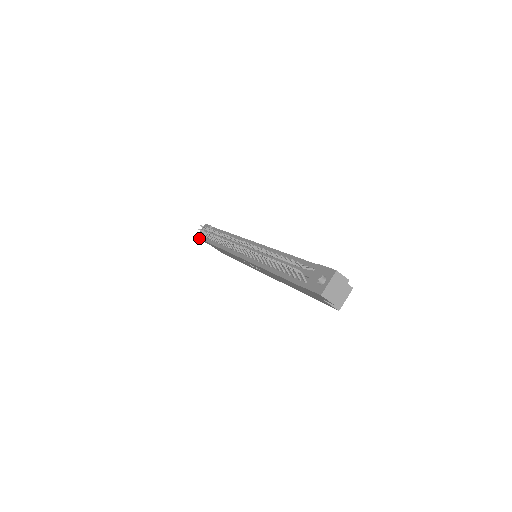
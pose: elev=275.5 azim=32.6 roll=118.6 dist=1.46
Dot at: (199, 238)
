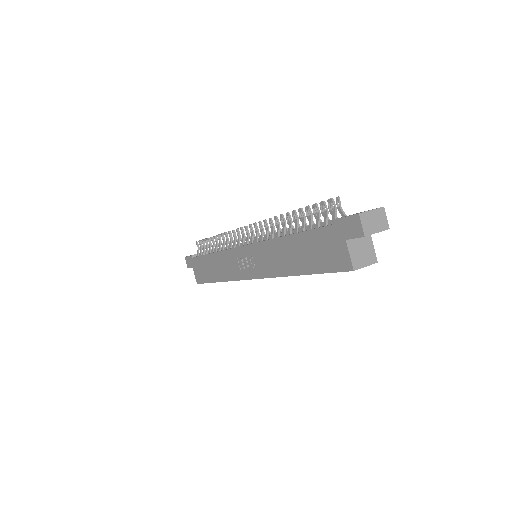
Dot at: (187, 258)
